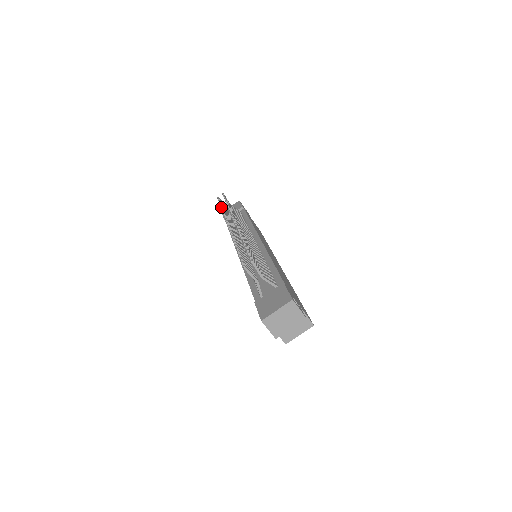
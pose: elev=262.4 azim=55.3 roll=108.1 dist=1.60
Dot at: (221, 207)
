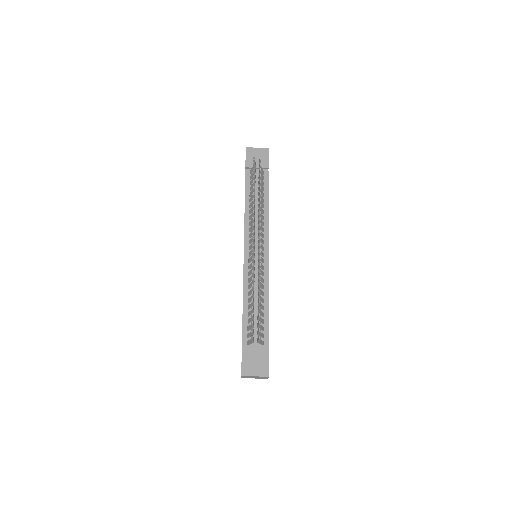
Dot at: (253, 188)
